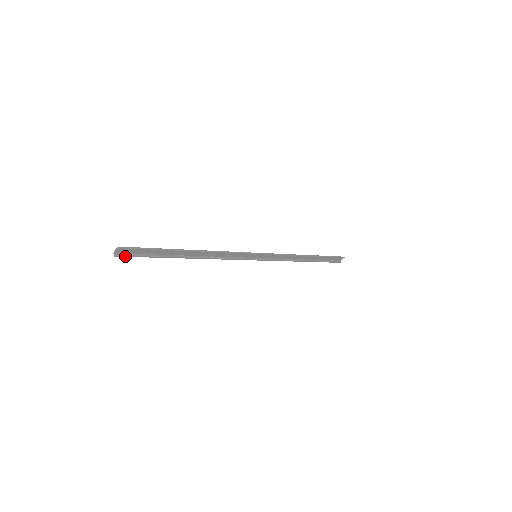
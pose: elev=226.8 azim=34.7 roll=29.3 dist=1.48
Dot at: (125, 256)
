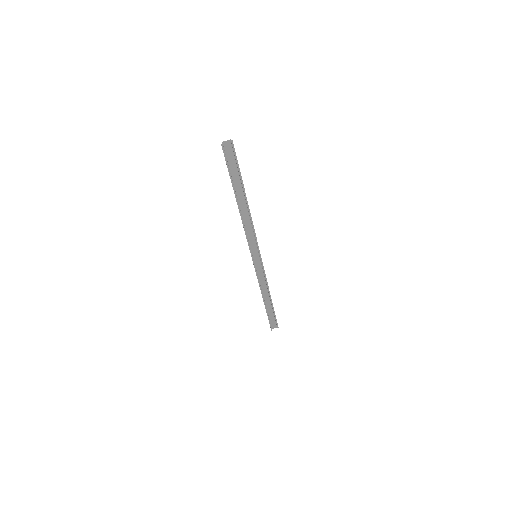
Dot at: (224, 153)
